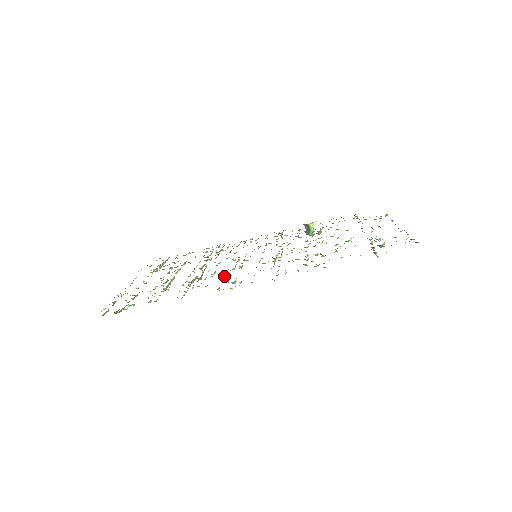
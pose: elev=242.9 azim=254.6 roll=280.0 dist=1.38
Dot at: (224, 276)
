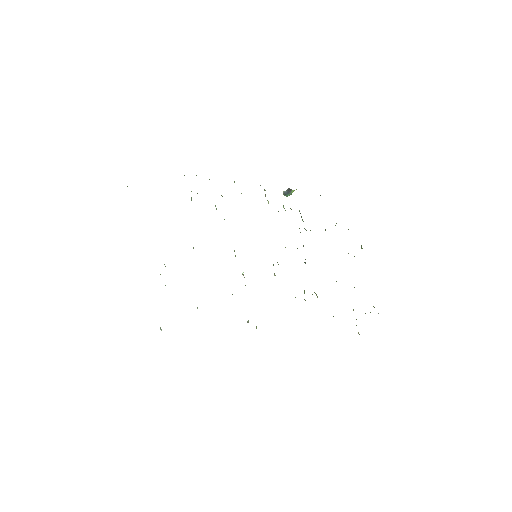
Dot at: occluded
